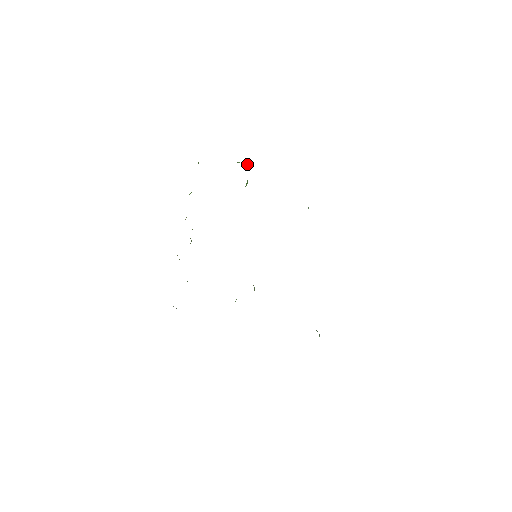
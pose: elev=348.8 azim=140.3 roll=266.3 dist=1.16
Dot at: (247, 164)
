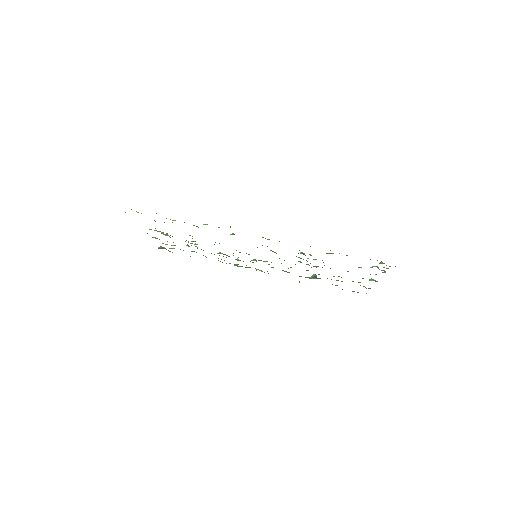
Dot at: occluded
